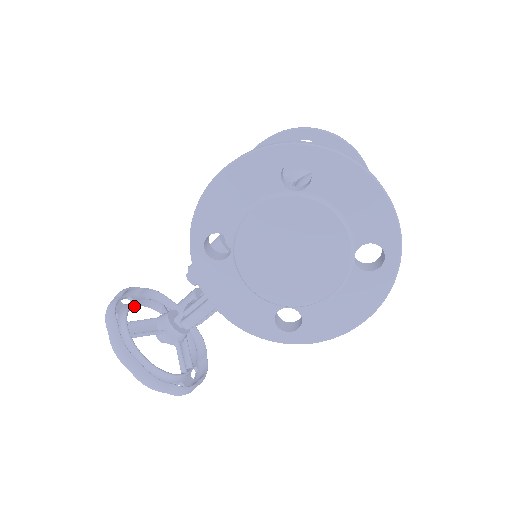
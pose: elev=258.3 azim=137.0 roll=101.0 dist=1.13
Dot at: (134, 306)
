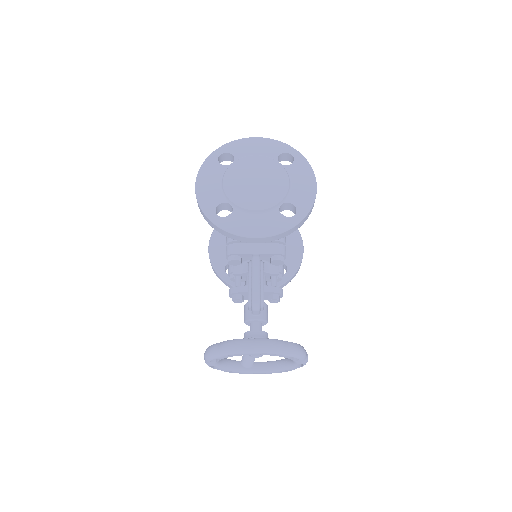
Dot at: (222, 360)
